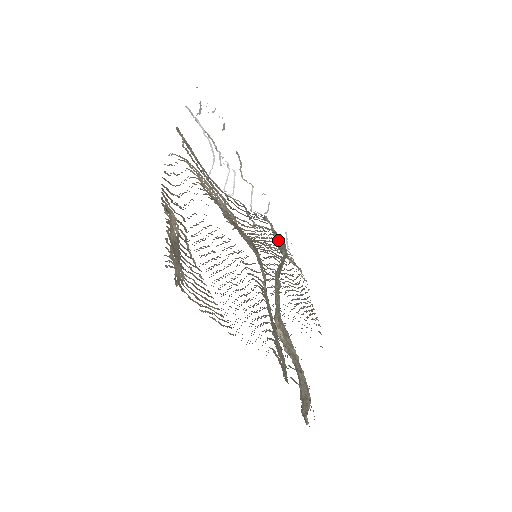
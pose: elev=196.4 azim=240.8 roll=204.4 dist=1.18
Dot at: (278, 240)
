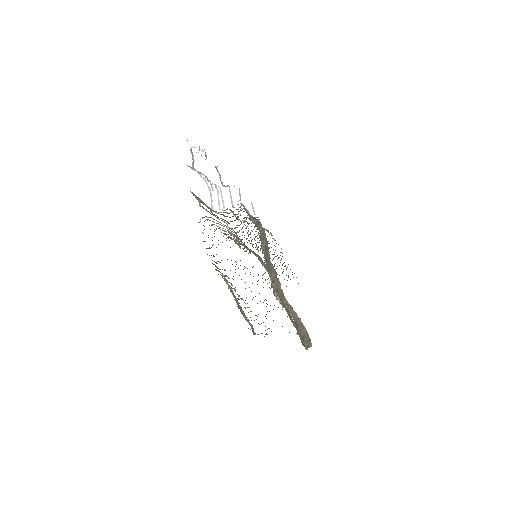
Dot at: occluded
